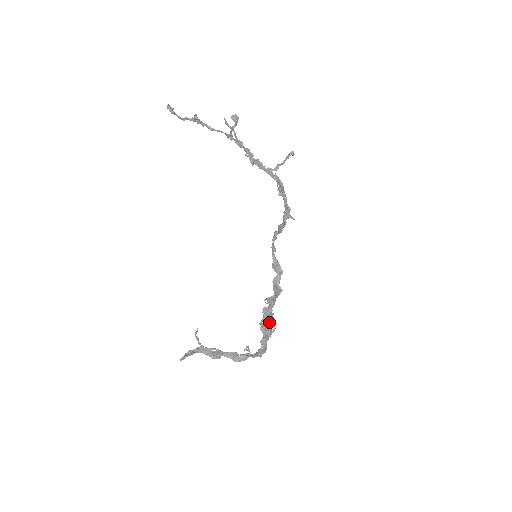
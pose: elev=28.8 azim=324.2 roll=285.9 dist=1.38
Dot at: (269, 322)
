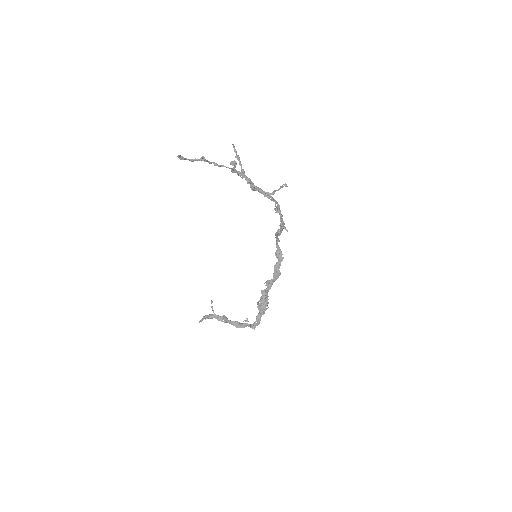
Dot at: (264, 303)
